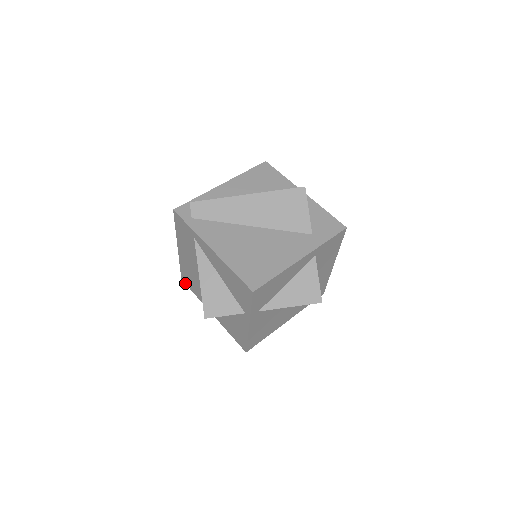
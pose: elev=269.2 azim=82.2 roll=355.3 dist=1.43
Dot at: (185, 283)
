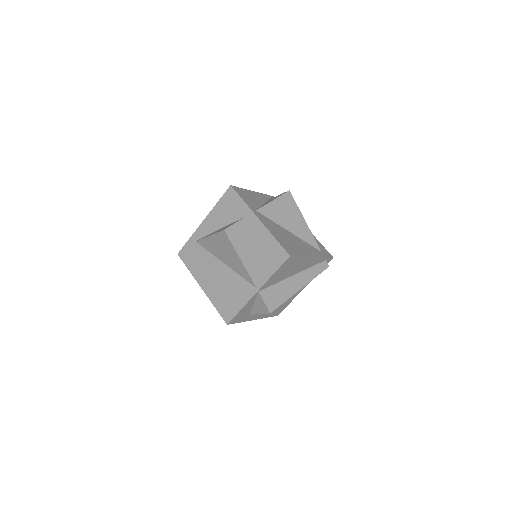
Dot at: (230, 320)
